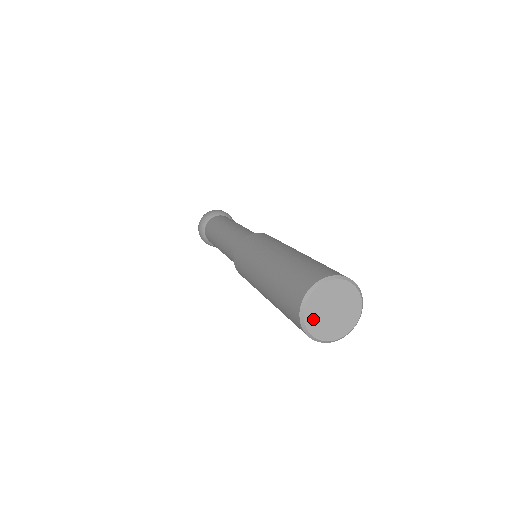
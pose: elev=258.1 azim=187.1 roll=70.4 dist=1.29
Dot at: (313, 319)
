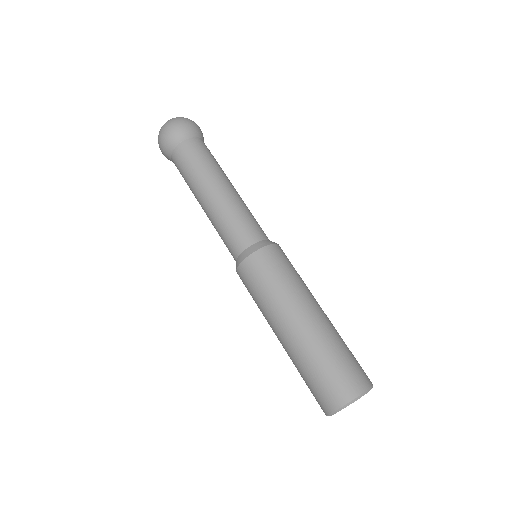
Dot at: occluded
